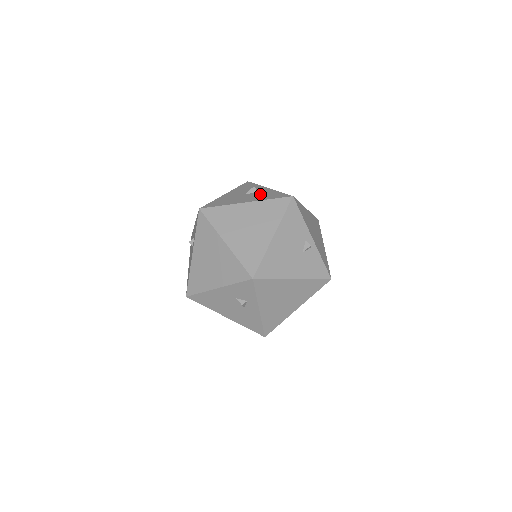
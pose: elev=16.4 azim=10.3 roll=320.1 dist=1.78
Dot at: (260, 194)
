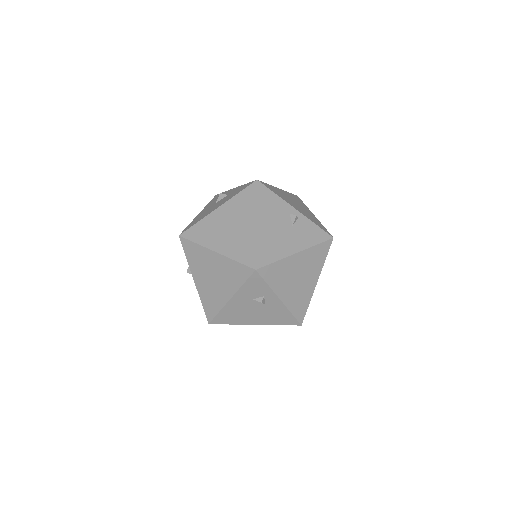
Dot at: (228, 195)
